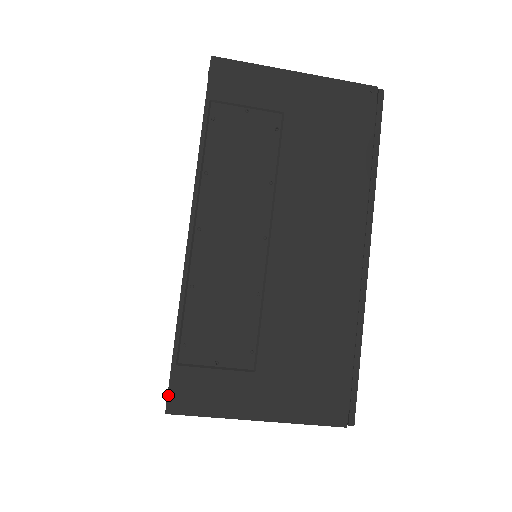
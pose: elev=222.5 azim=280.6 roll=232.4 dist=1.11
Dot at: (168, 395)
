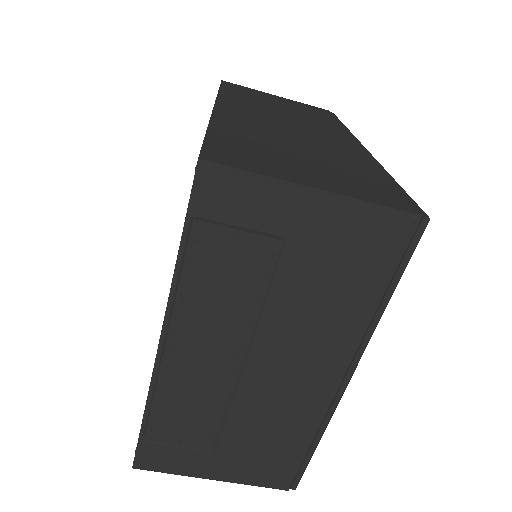
Dot at: (135, 458)
